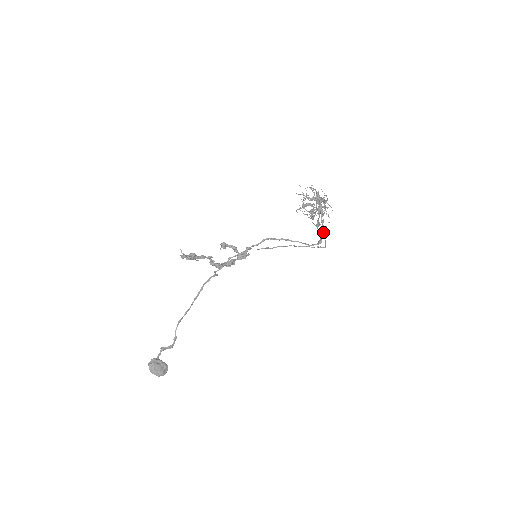
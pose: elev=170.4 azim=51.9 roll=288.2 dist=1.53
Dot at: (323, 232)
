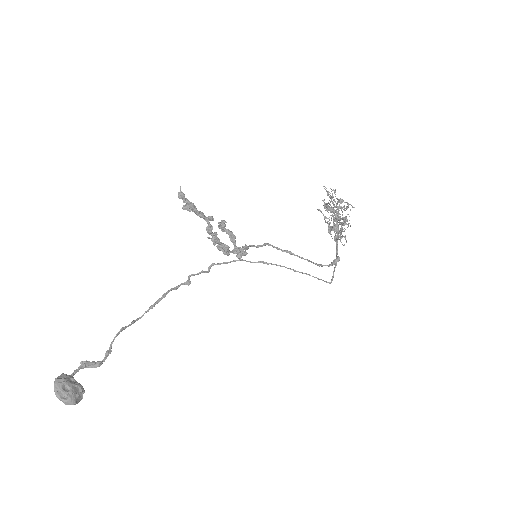
Dot at: (337, 254)
